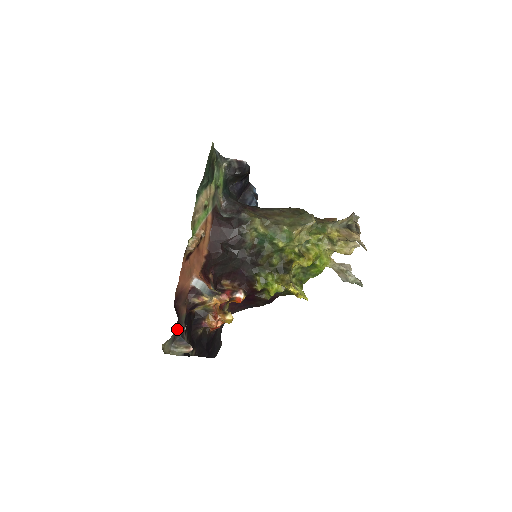
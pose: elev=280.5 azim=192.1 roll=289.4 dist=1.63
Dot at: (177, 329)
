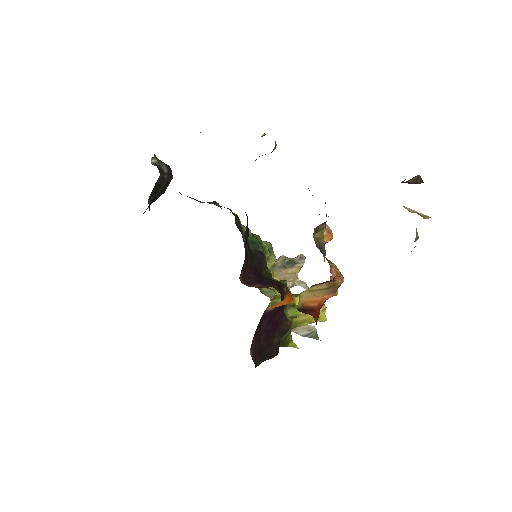
Dot at: occluded
